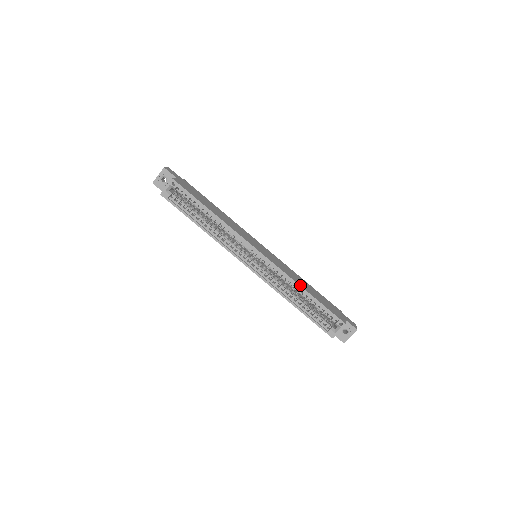
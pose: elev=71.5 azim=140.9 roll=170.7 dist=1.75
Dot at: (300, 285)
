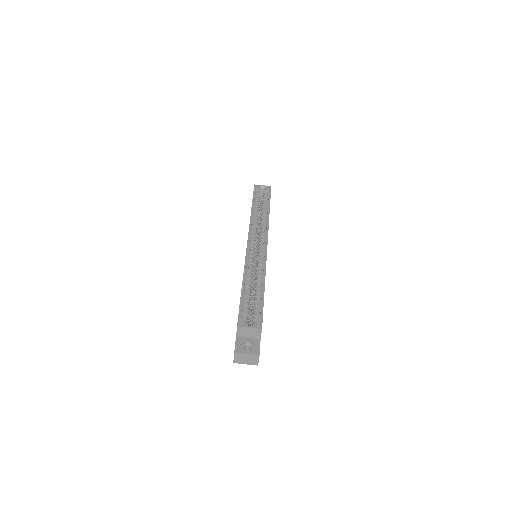
Dot at: occluded
